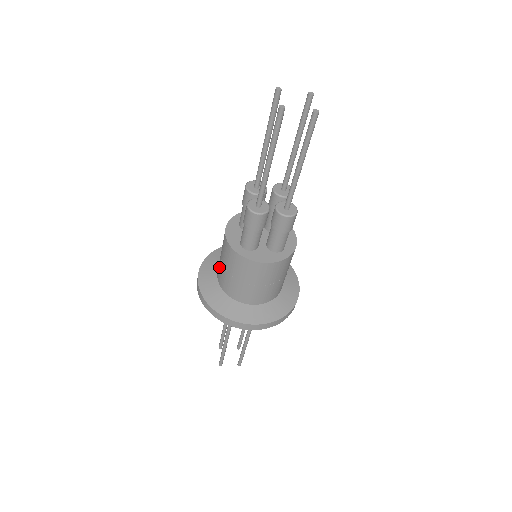
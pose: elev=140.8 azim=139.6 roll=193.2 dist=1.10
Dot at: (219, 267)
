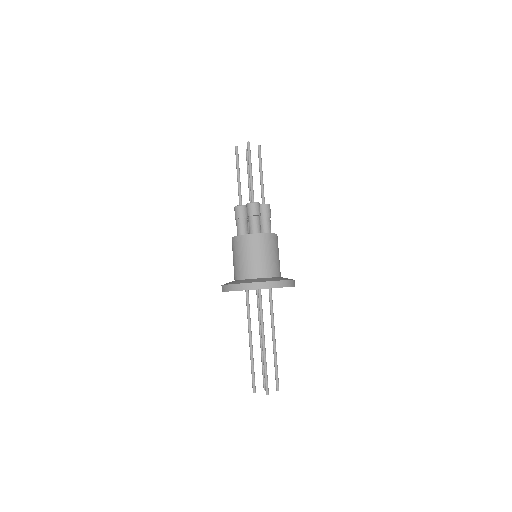
Dot at: (243, 267)
